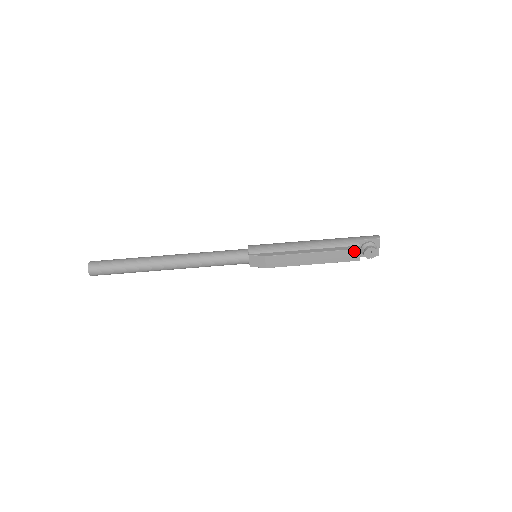
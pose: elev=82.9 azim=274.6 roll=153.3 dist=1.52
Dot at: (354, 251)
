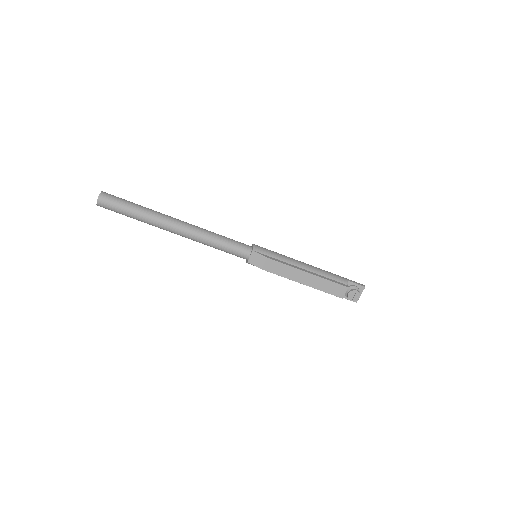
Dot at: (342, 287)
